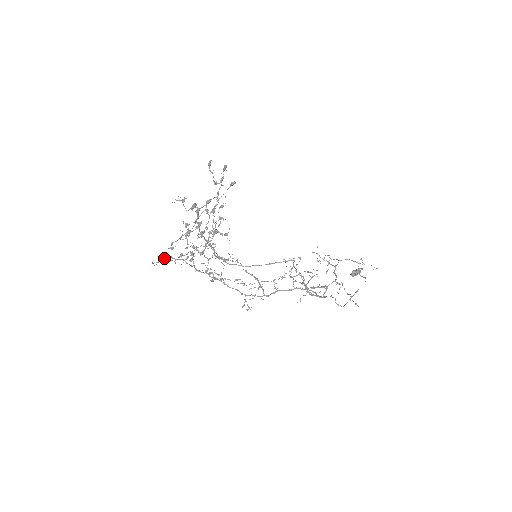
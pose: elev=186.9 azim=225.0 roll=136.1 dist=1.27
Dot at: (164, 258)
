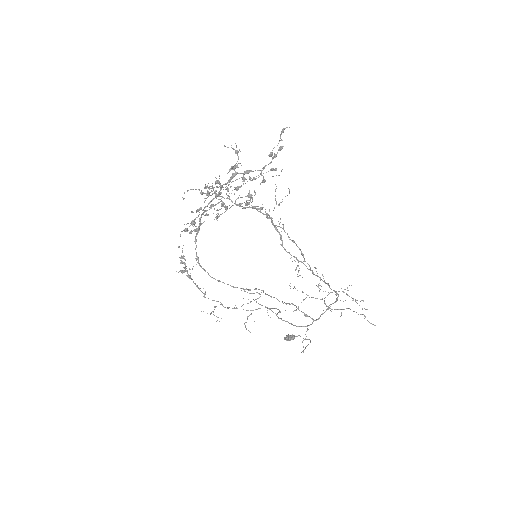
Dot at: (213, 188)
